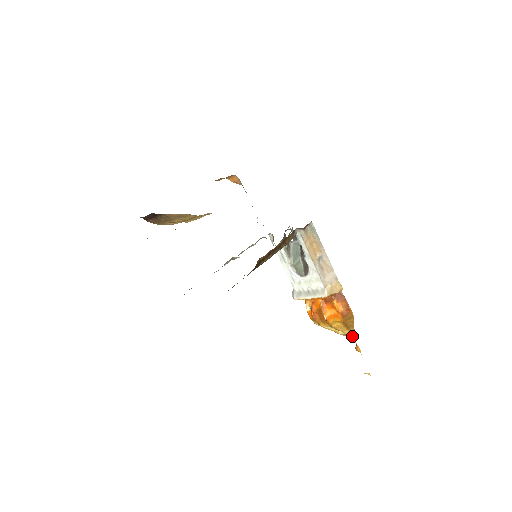
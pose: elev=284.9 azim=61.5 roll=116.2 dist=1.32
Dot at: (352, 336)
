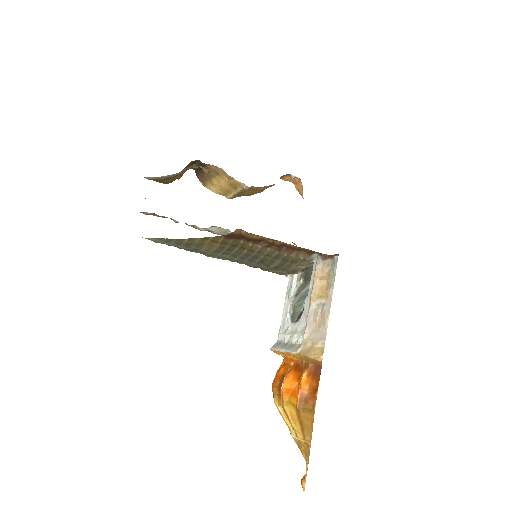
Dot at: (306, 453)
